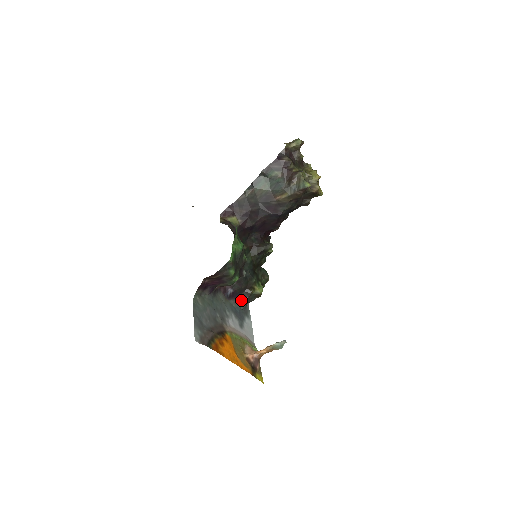
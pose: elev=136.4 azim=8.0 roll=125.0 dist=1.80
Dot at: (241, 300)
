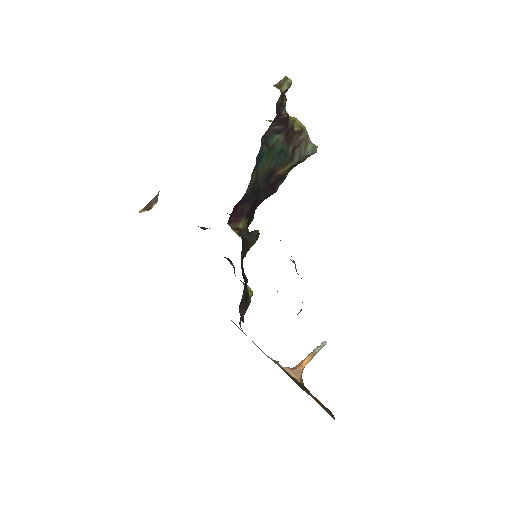
Dot at: occluded
